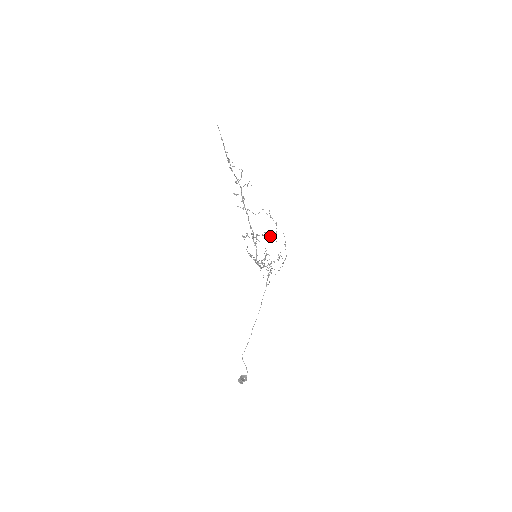
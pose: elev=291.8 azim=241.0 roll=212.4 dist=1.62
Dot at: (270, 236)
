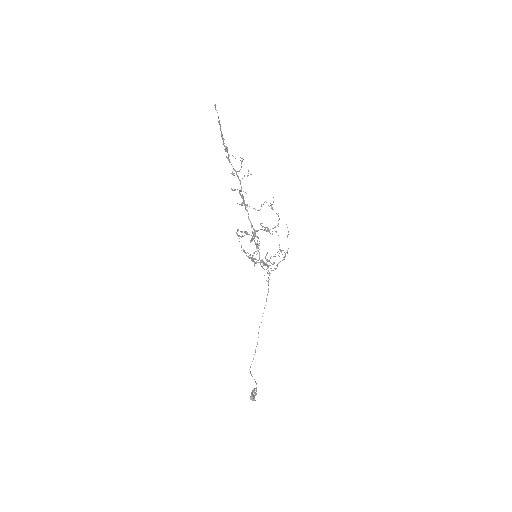
Dot at: (267, 227)
